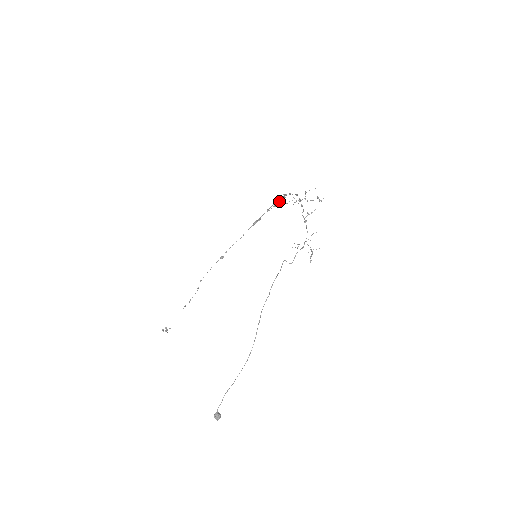
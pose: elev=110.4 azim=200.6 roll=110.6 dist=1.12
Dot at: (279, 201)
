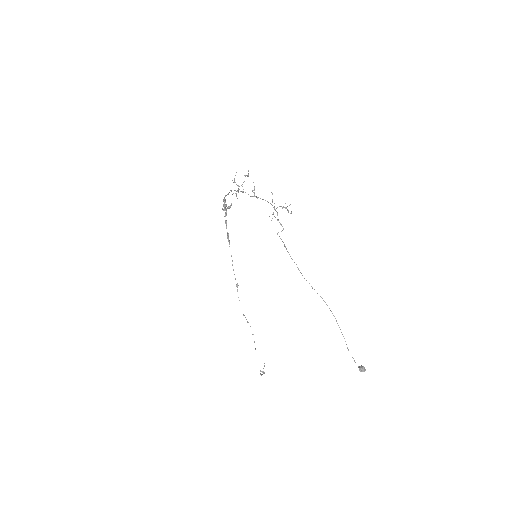
Dot at: (225, 209)
